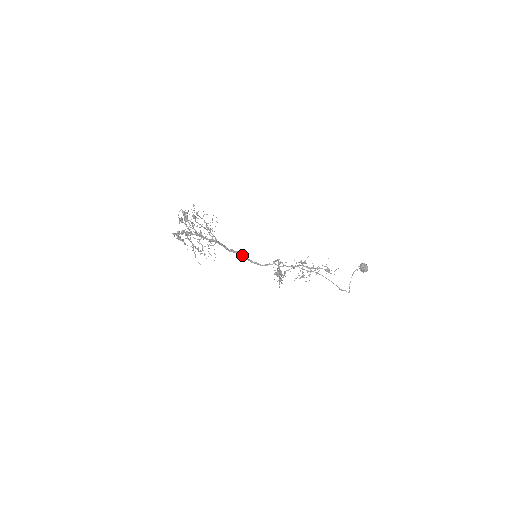
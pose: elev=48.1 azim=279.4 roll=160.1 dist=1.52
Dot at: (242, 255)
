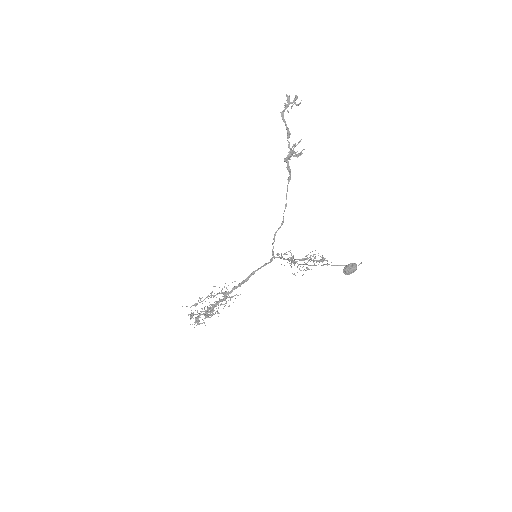
Dot at: occluded
